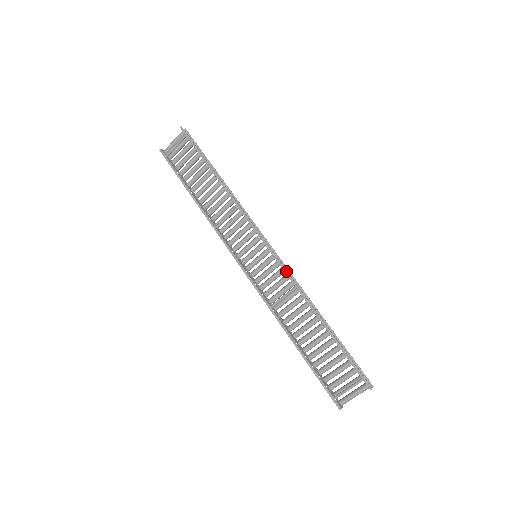
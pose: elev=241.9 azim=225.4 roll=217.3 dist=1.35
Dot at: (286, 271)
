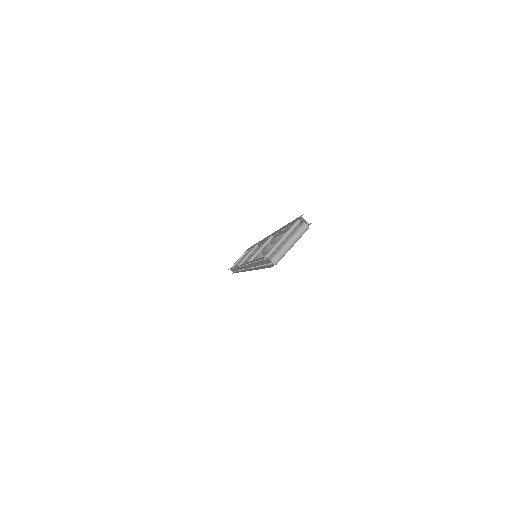
Dot at: (269, 235)
